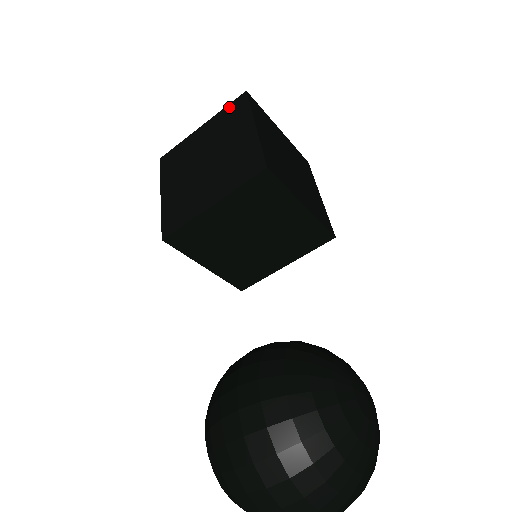
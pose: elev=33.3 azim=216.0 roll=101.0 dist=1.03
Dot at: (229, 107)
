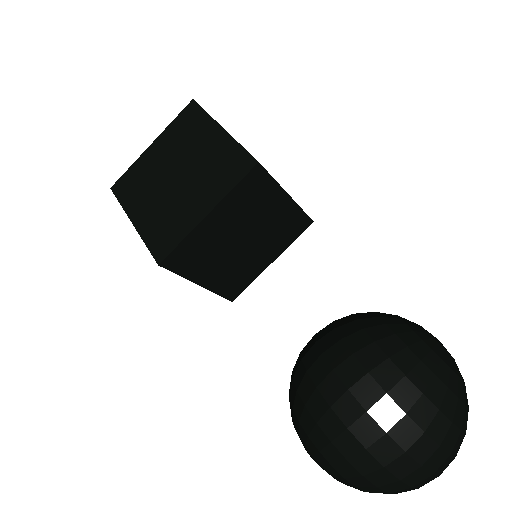
Dot at: (179, 118)
